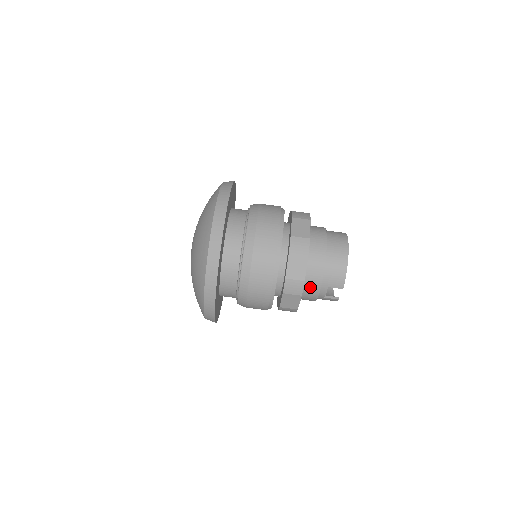
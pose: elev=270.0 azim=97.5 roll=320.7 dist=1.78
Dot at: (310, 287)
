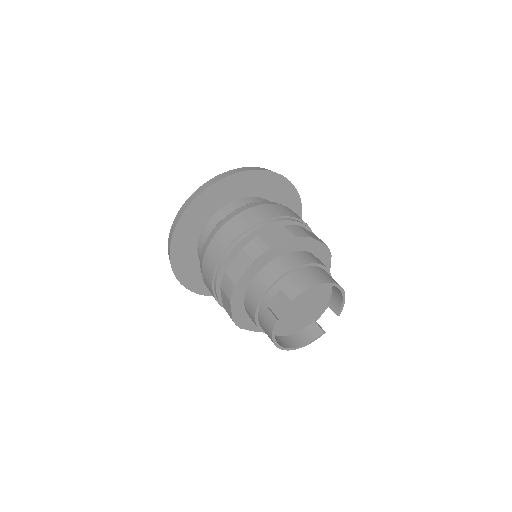
Dot at: (267, 275)
